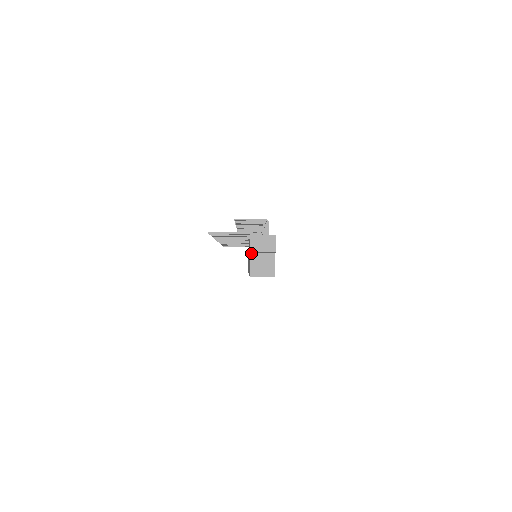
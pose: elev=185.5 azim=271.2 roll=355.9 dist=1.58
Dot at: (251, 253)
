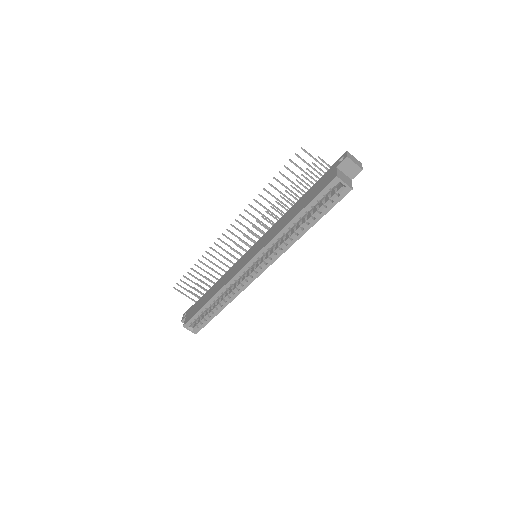
Dot at: (337, 168)
